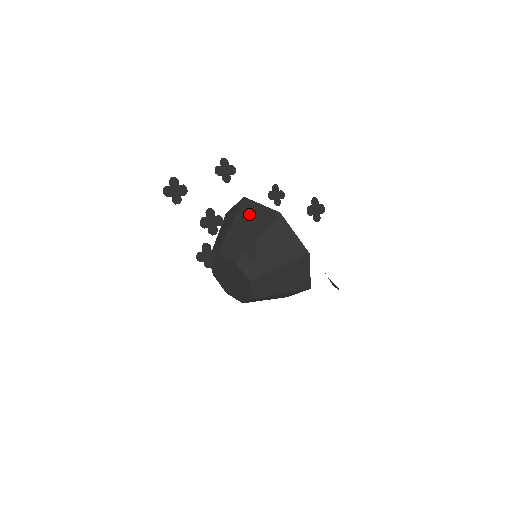
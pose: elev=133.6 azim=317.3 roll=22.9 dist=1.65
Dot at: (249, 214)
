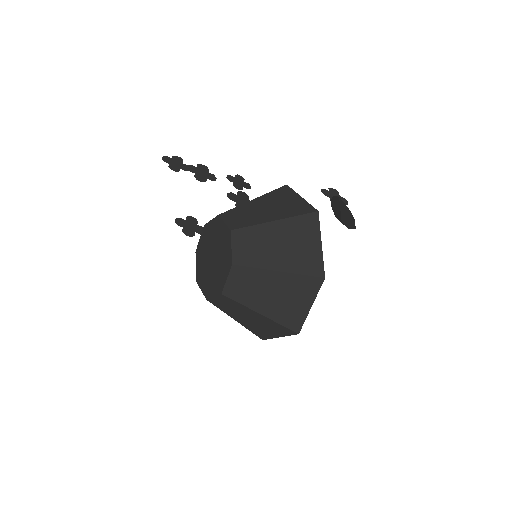
Dot at: occluded
